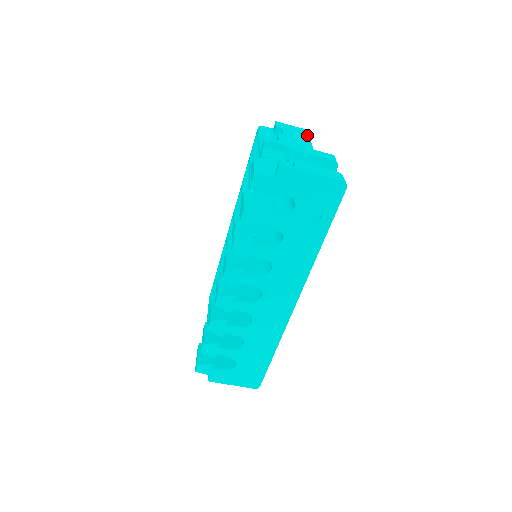
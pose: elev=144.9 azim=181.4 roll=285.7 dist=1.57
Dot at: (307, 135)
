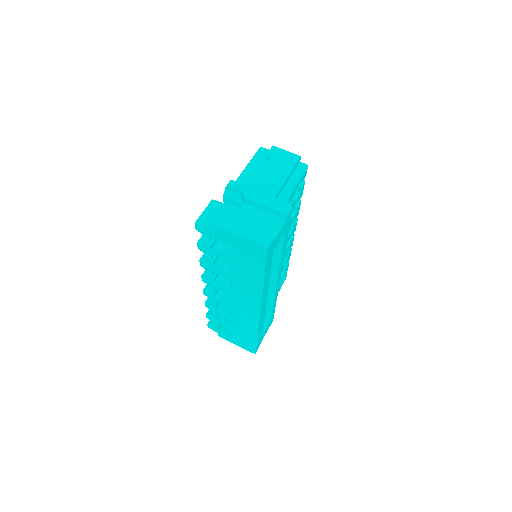
Dot at: (293, 167)
